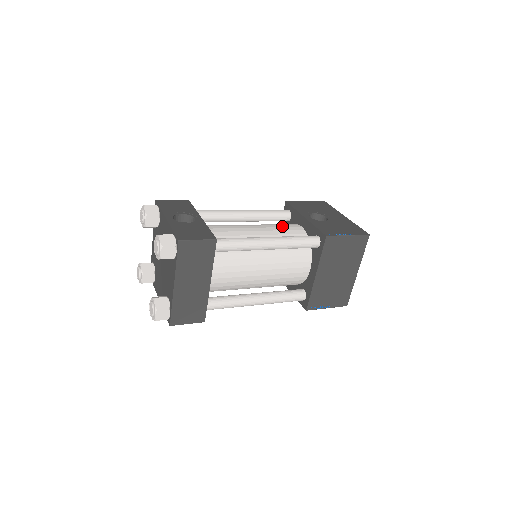
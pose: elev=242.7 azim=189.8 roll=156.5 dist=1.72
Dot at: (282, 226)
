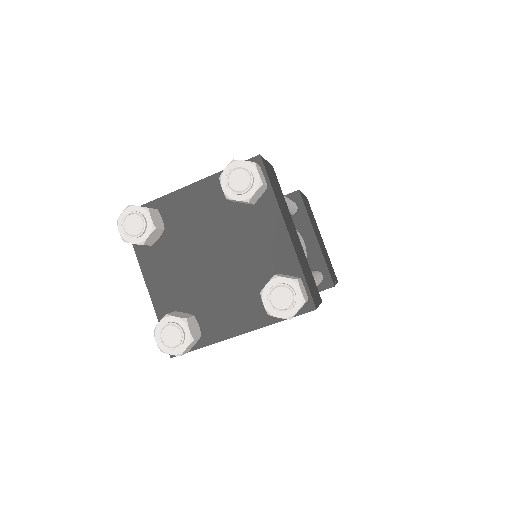
Dot at: occluded
